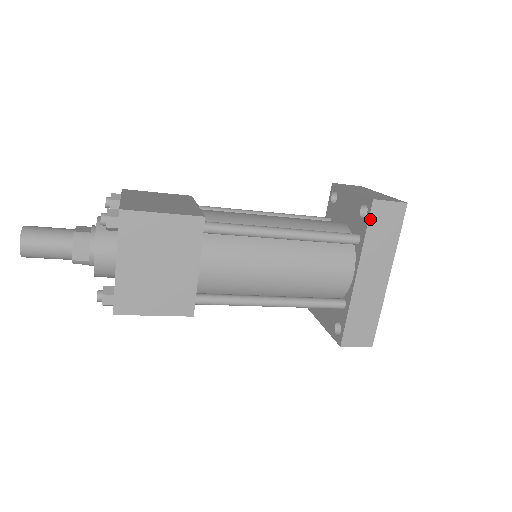
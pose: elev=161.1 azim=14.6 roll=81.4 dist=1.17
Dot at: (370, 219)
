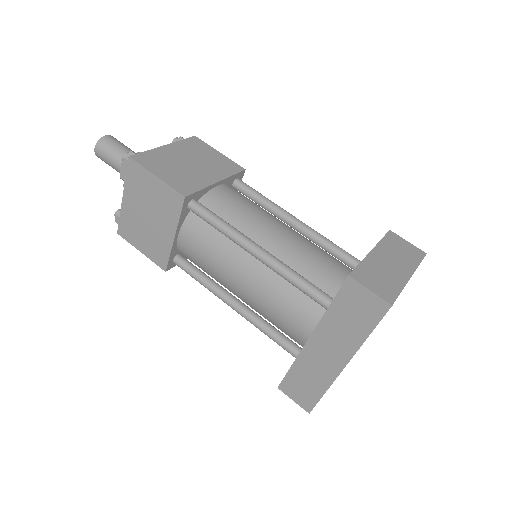
Dot at: (339, 294)
